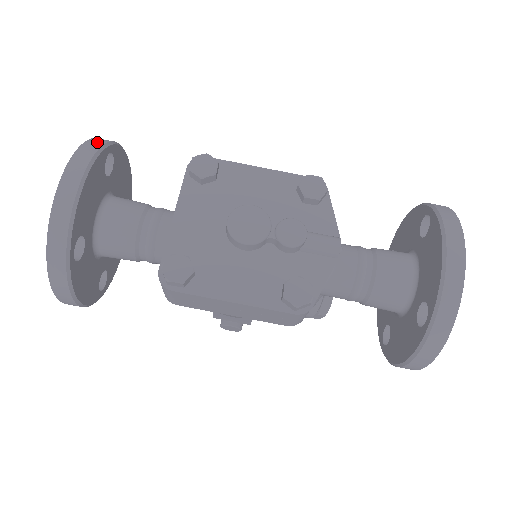
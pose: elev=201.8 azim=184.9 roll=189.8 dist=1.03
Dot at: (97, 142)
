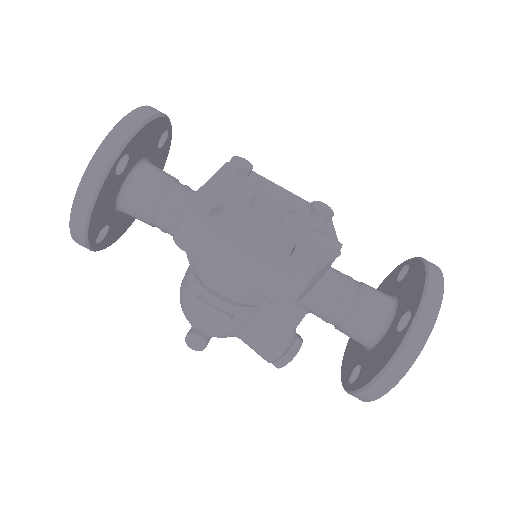
Dot at: occluded
